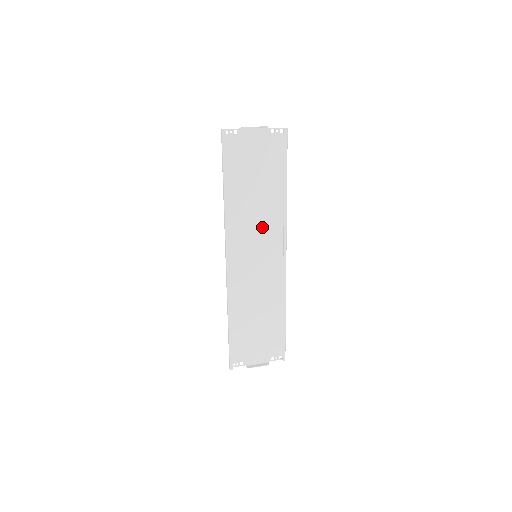
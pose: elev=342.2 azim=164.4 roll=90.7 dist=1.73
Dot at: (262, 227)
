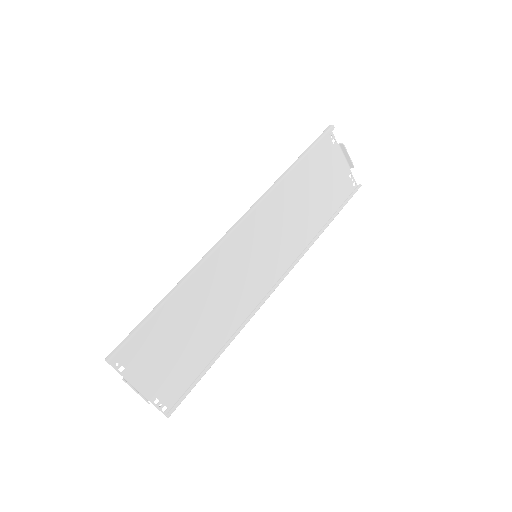
Dot at: (283, 236)
